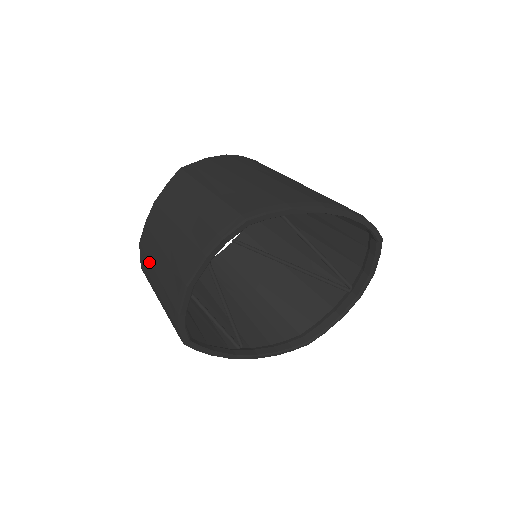
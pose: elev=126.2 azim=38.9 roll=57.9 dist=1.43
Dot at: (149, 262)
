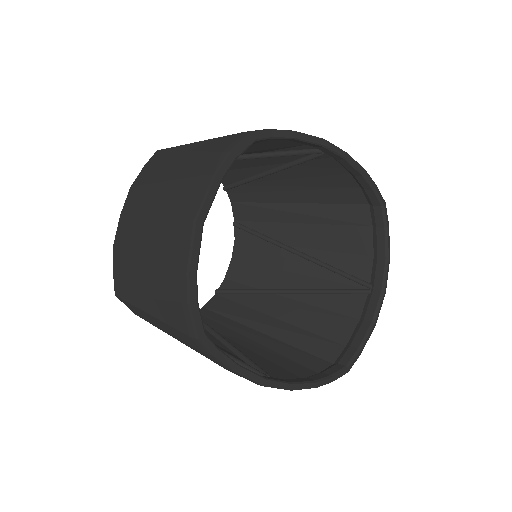
Dot at: (130, 254)
